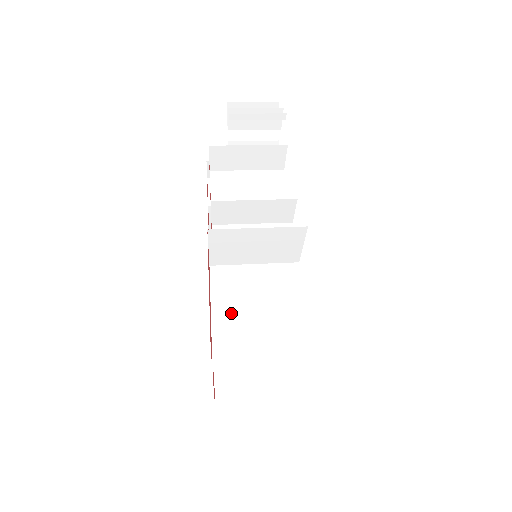
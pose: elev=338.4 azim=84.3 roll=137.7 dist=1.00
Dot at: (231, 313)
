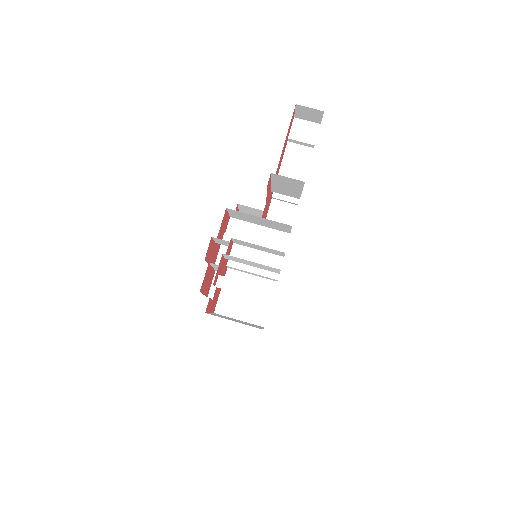
Dot at: occluded
